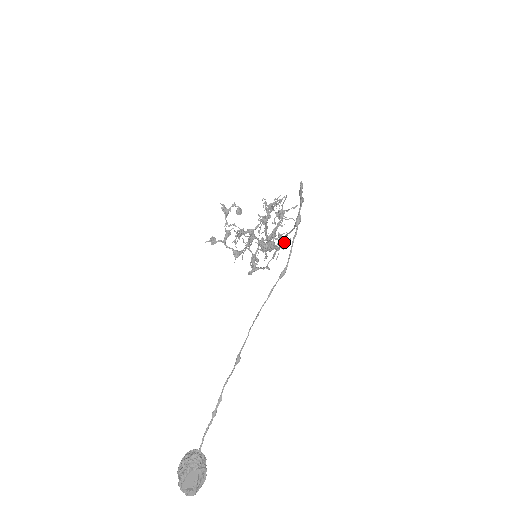
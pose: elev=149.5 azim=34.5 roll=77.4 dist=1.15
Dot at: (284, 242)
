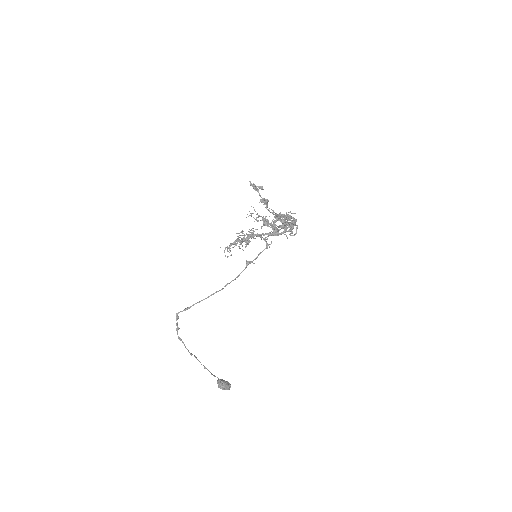
Dot at: (254, 263)
